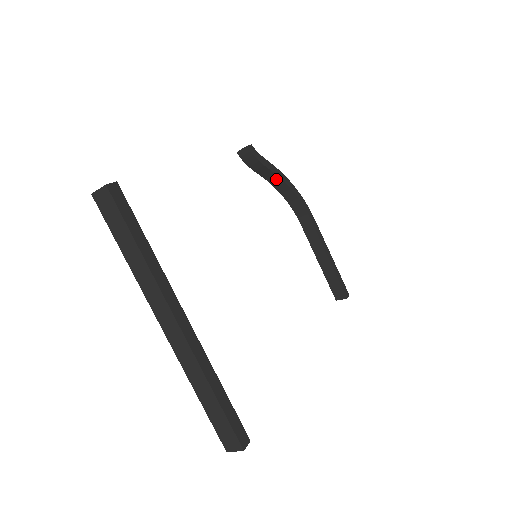
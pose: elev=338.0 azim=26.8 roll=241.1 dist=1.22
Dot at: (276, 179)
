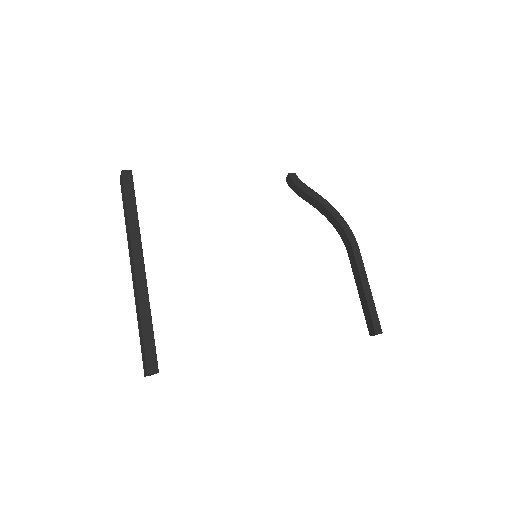
Dot at: (321, 207)
